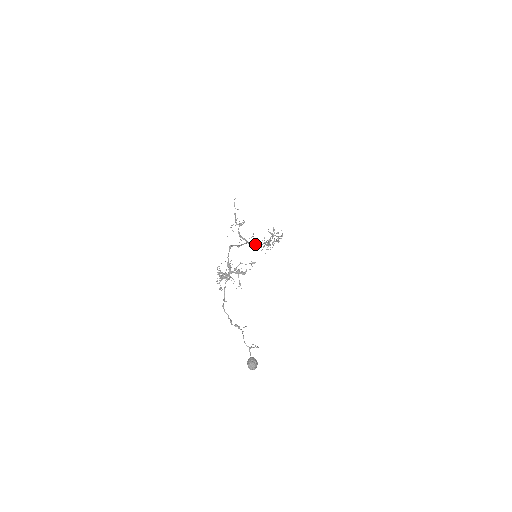
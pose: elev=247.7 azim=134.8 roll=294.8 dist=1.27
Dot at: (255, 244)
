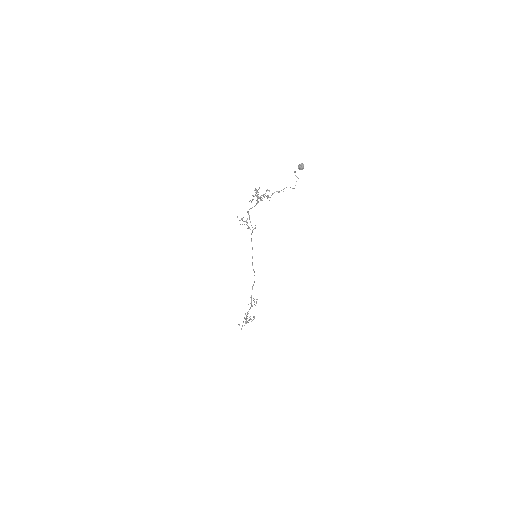
Dot at: occluded
